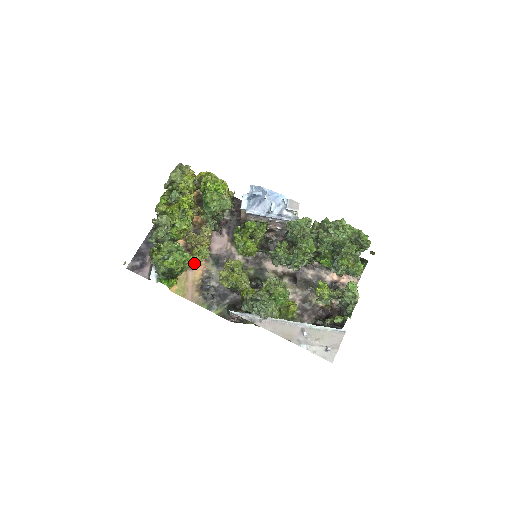
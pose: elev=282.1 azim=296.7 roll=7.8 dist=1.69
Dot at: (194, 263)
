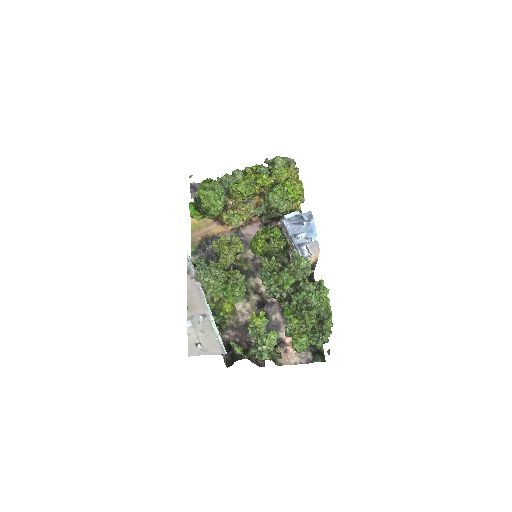
Dot at: (225, 223)
